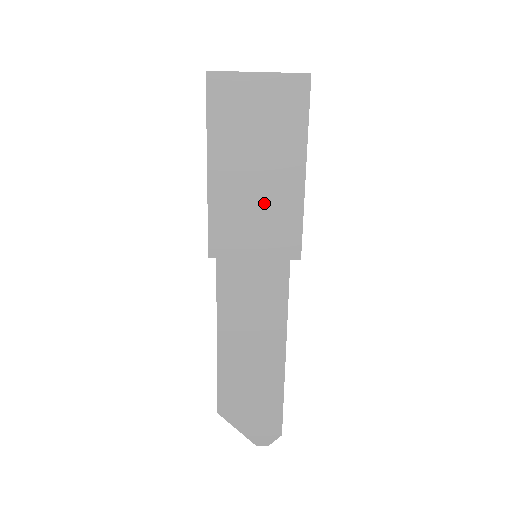
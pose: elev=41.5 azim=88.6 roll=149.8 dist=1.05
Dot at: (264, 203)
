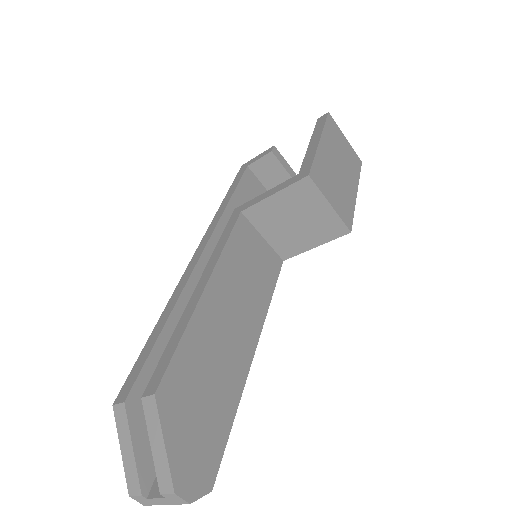
Dot at: (340, 184)
